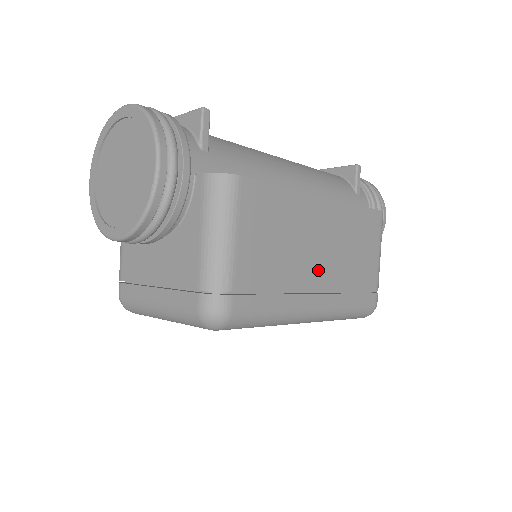
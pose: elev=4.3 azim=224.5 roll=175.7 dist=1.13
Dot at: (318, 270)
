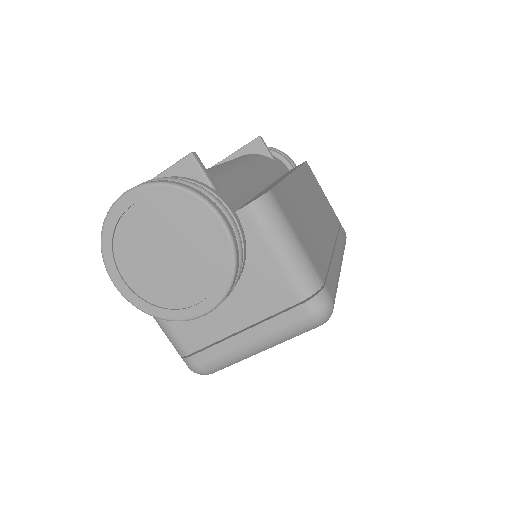
Dot at: (324, 231)
